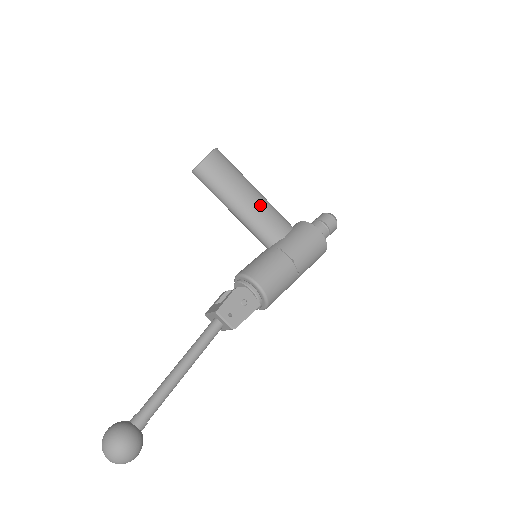
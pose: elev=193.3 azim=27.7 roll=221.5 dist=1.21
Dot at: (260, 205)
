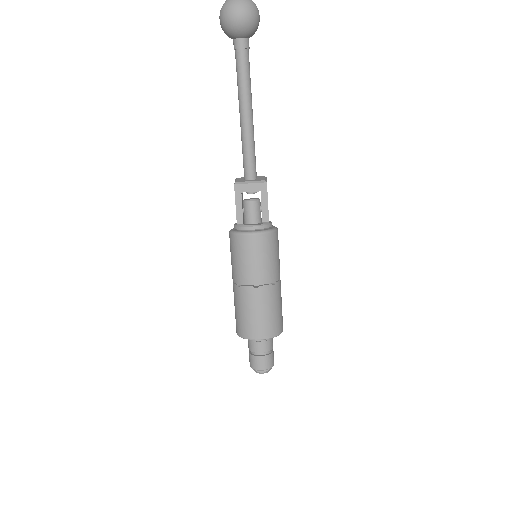
Dot at: occluded
